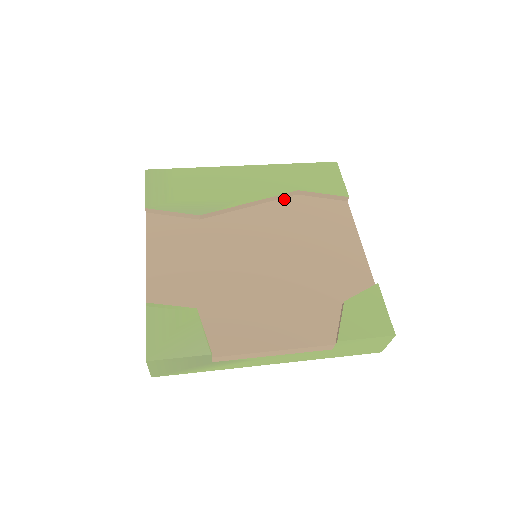
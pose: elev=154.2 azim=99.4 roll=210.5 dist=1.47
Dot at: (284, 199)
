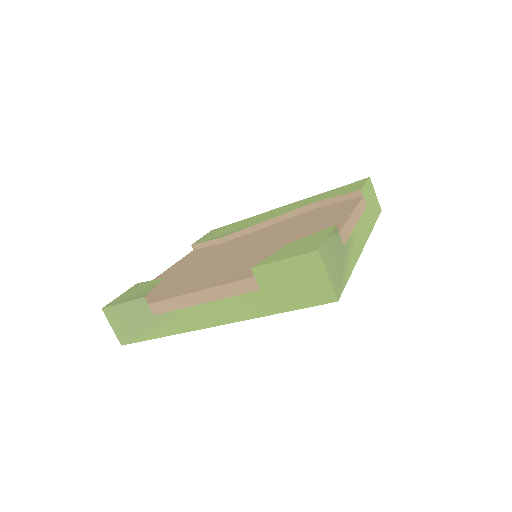
Dot at: (302, 214)
